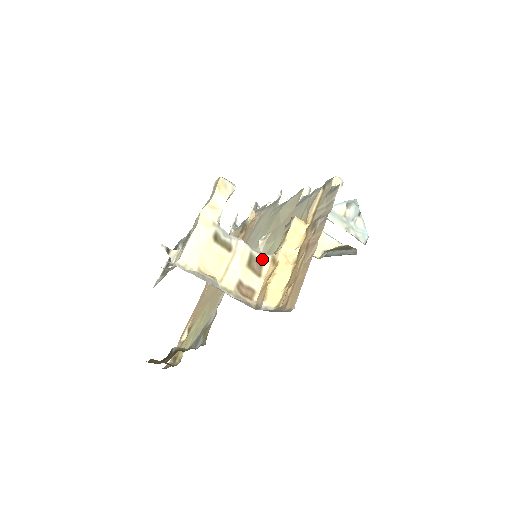
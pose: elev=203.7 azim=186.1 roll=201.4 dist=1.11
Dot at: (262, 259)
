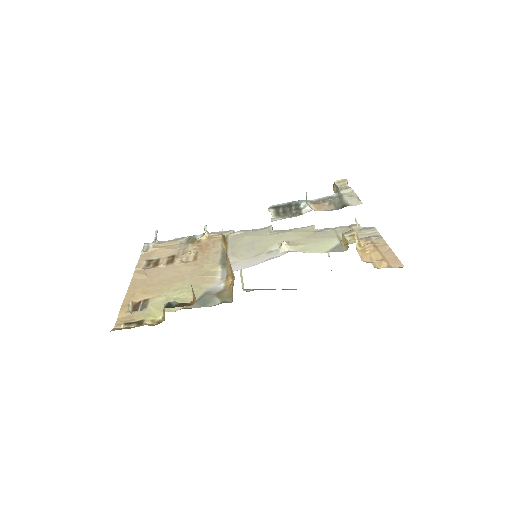
Dot at: (356, 240)
